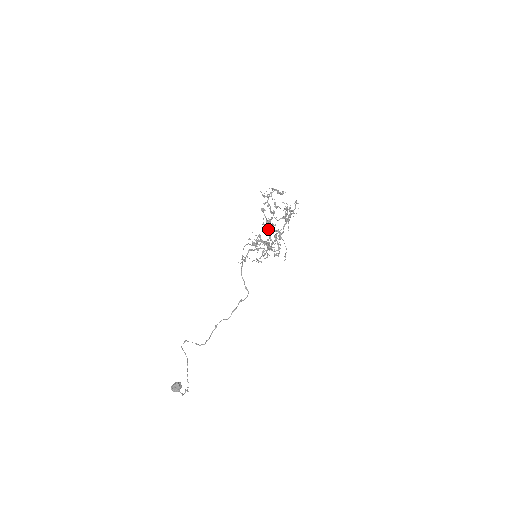
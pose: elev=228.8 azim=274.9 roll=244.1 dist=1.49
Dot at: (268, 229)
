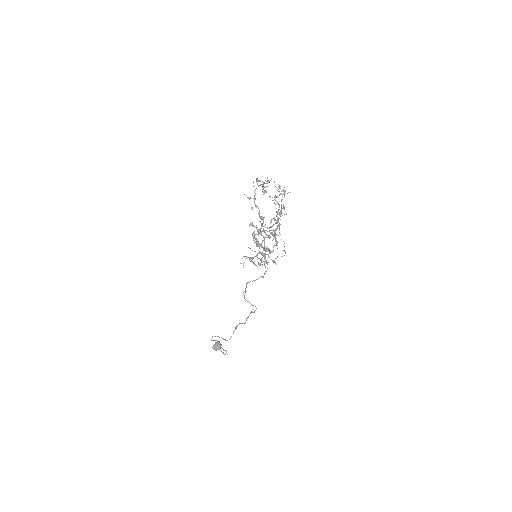
Dot at: (261, 244)
